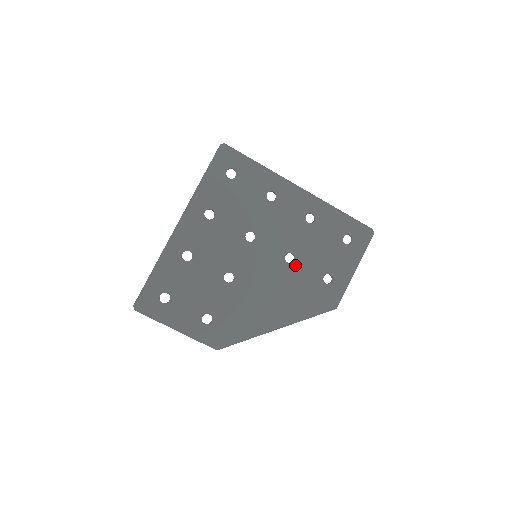
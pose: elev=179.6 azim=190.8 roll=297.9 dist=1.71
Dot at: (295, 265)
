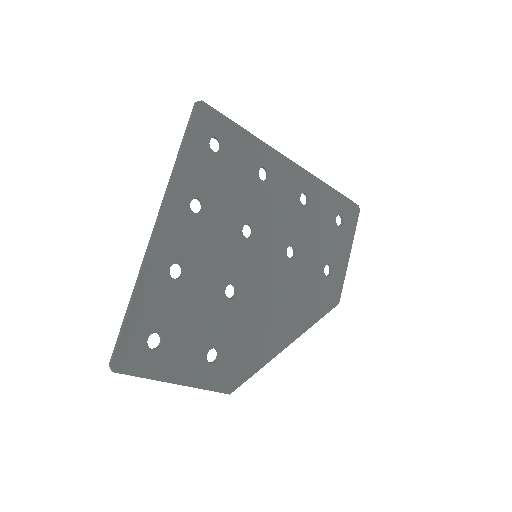
Dot at: (297, 260)
